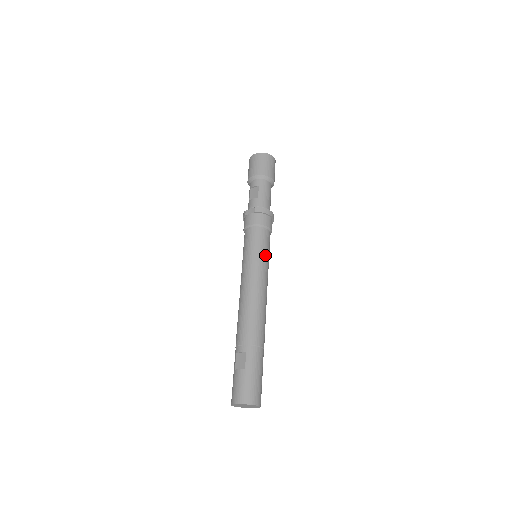
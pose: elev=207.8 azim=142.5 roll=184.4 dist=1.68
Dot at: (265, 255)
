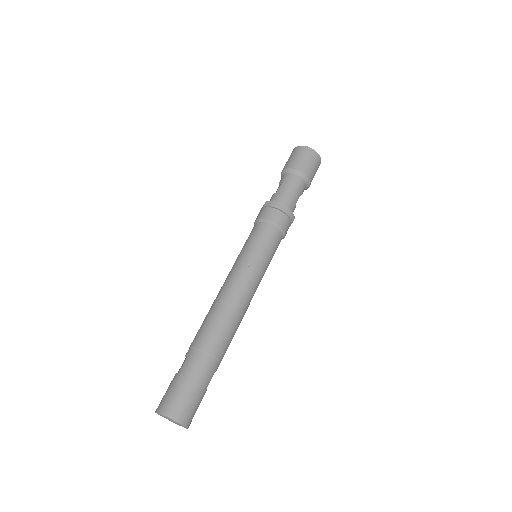
Dot at: (257, 252)
